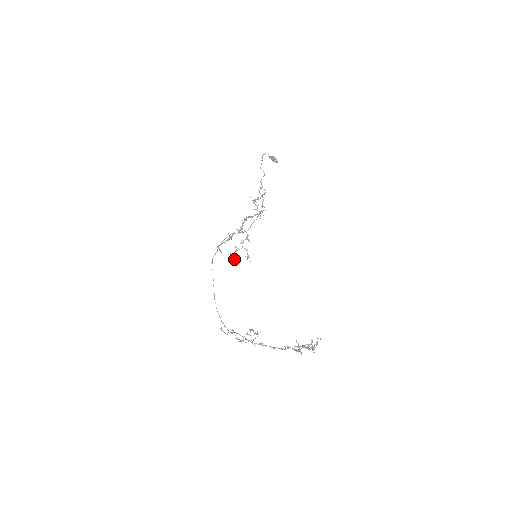
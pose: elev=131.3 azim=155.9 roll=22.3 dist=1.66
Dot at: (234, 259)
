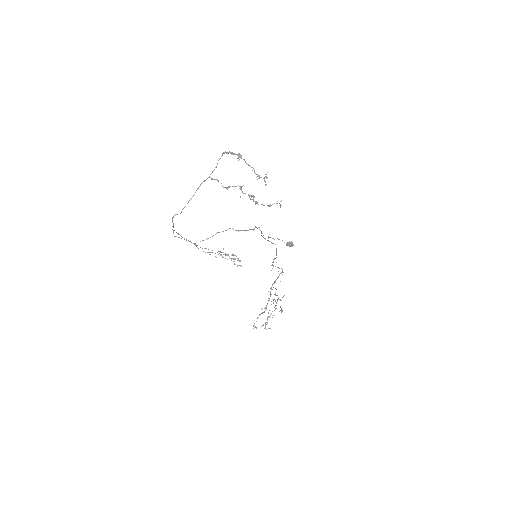
Dot at: occluded
